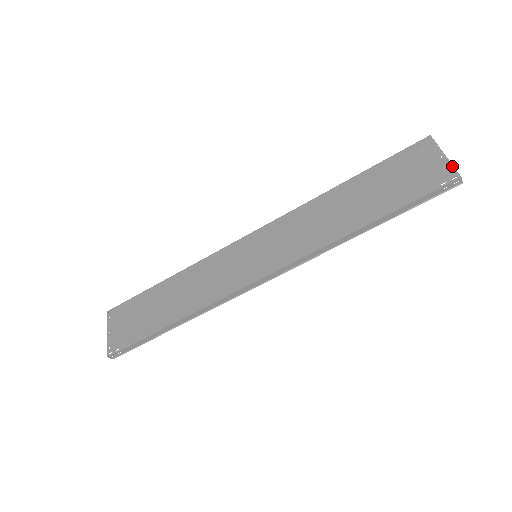
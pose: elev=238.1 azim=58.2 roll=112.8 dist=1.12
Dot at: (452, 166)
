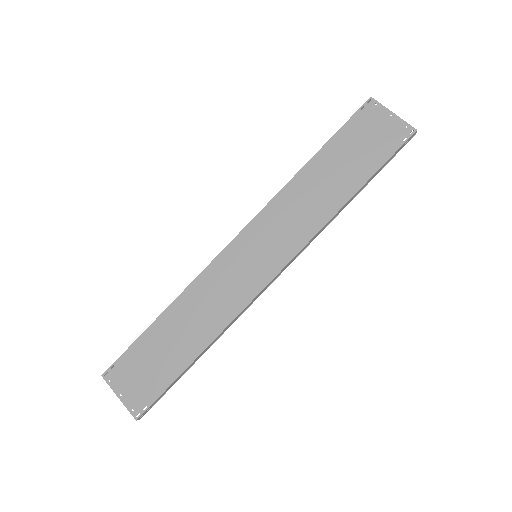
Dot at: (404, 122)
